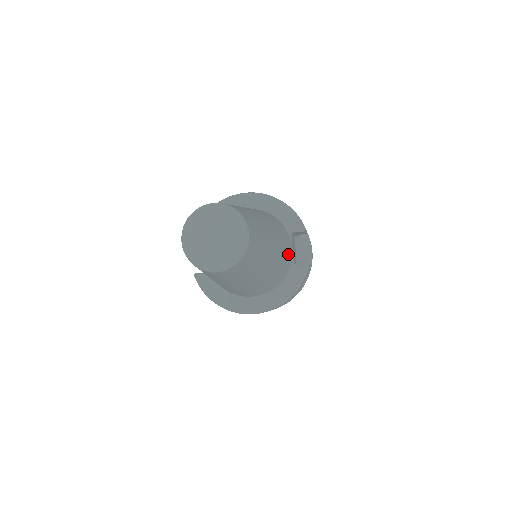
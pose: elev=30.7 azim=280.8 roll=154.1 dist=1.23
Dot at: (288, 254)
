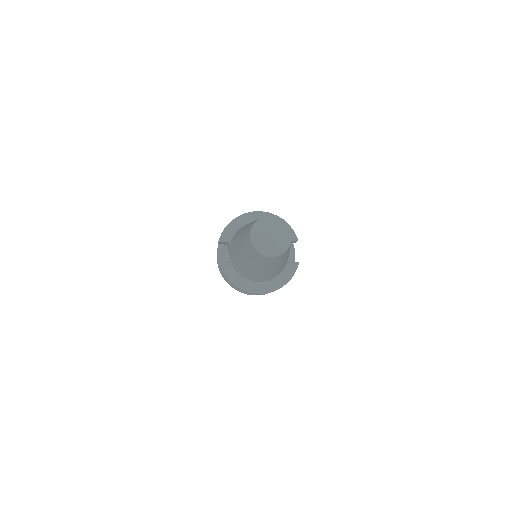
Dot at: occluded
